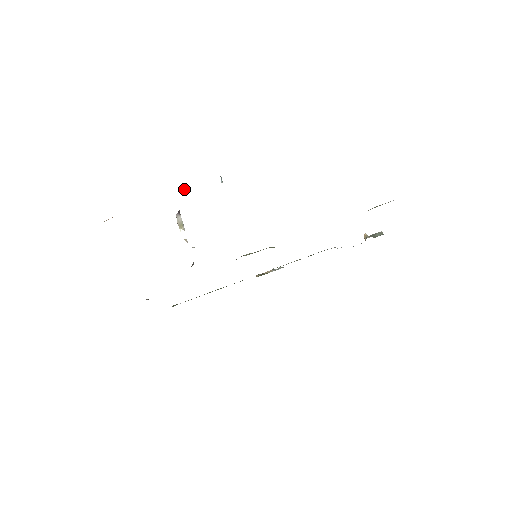
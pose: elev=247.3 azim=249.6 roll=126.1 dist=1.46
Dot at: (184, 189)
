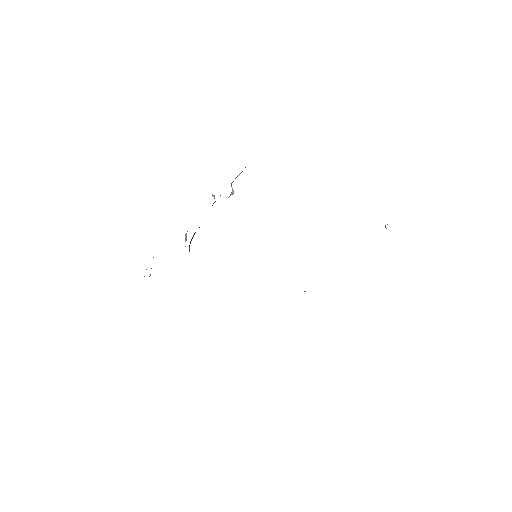
Dot at: occluded
